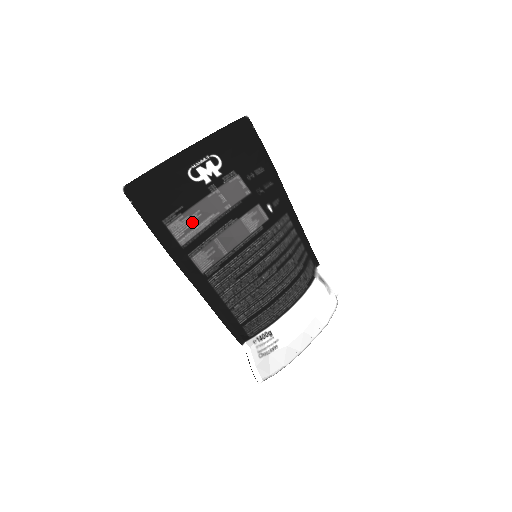
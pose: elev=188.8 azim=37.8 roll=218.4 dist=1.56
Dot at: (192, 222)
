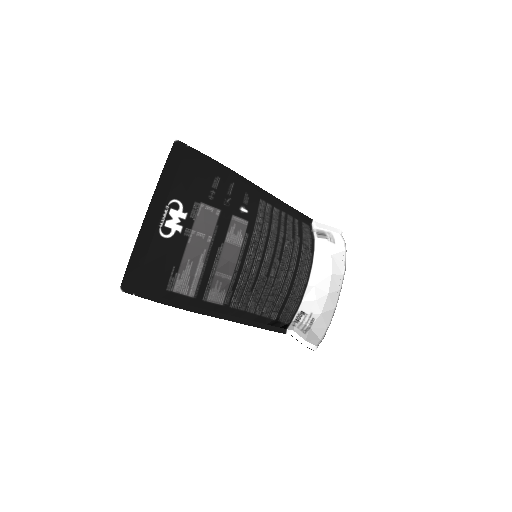
Dot at: (189, 273)
